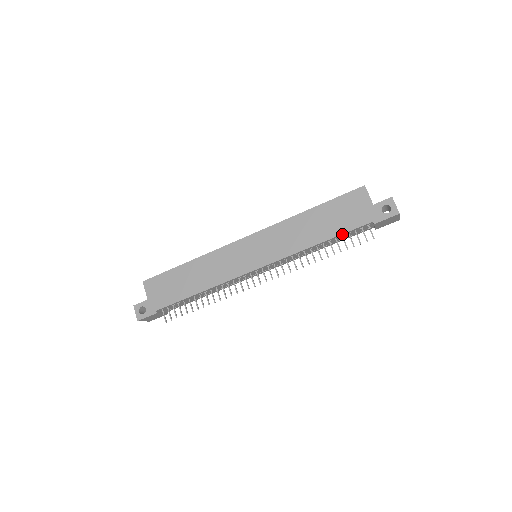
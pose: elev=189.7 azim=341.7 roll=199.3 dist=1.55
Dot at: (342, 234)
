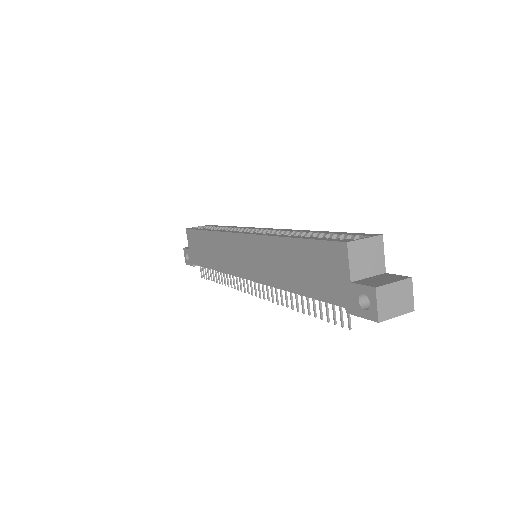
Dot at: (314, 297)
